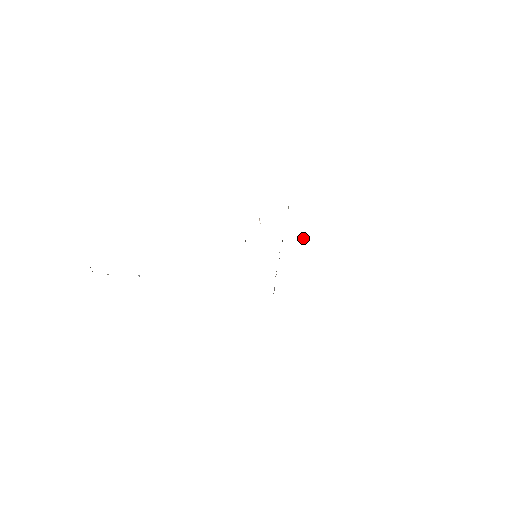
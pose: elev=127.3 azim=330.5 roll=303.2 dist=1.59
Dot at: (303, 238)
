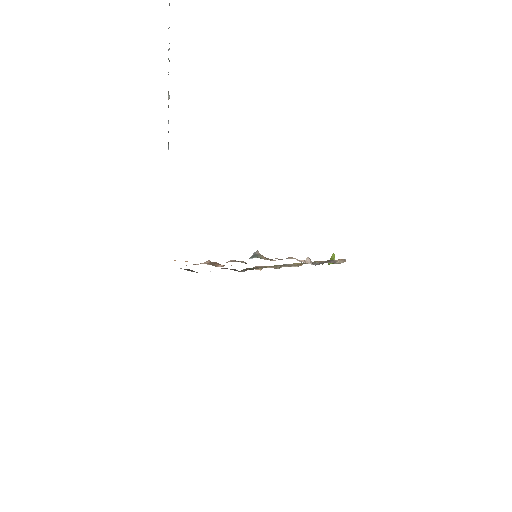
Dot at: occluded
